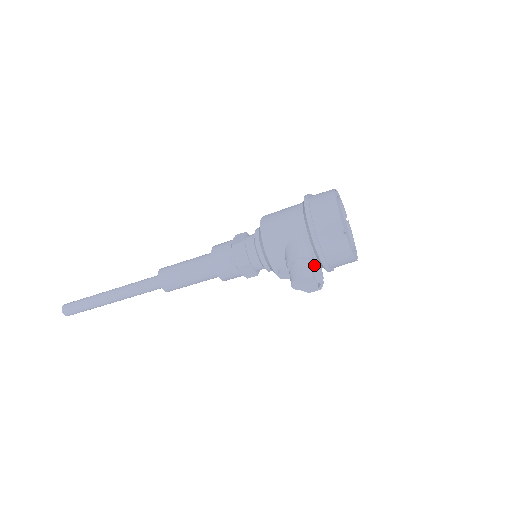
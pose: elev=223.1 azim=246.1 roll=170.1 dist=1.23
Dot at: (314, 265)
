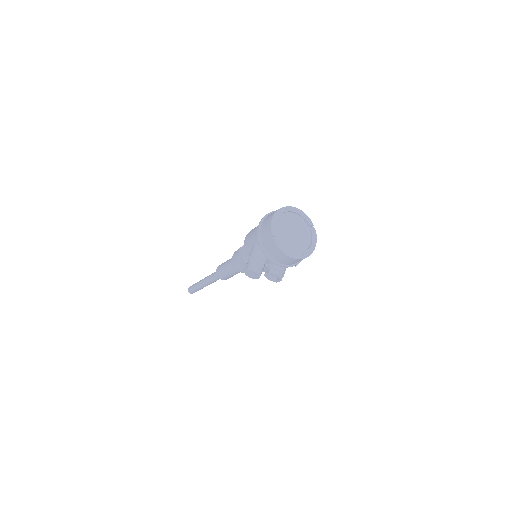
Dot at: occluded
